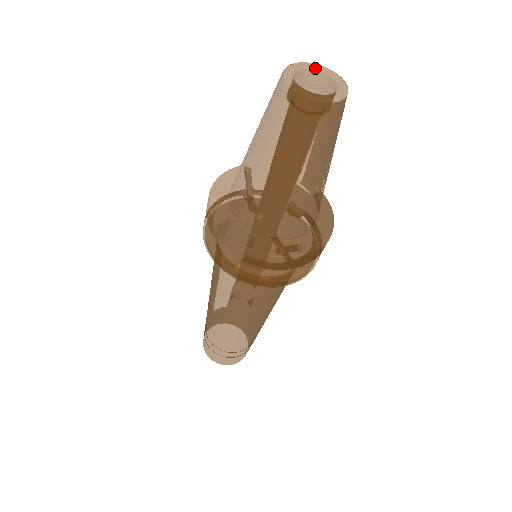
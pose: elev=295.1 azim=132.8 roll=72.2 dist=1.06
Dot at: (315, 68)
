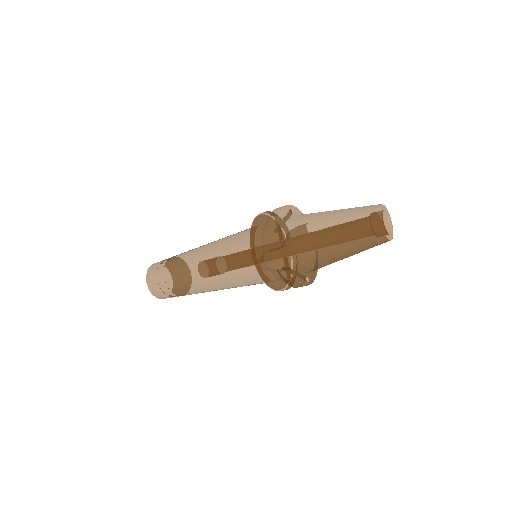
Dot at: (386, 211)
